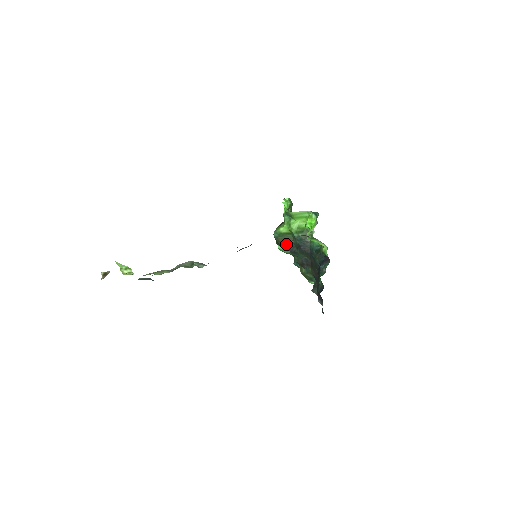
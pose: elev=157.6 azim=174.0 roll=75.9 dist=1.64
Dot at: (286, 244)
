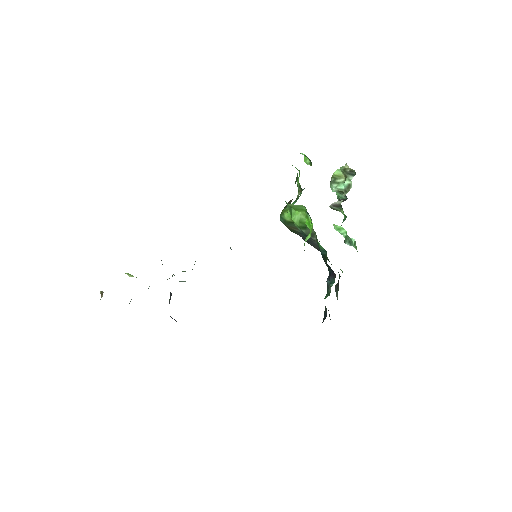
Dot at: (296, 232)
